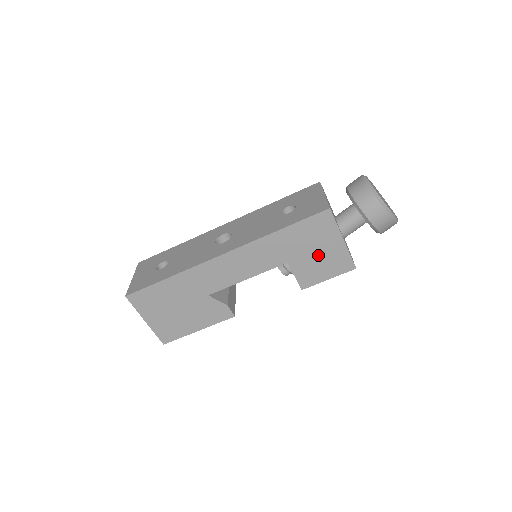
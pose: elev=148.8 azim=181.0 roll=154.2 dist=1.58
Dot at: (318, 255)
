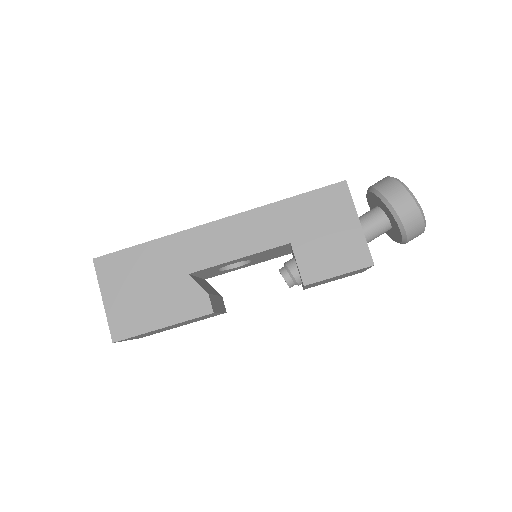
Dot at: (328, 238)
